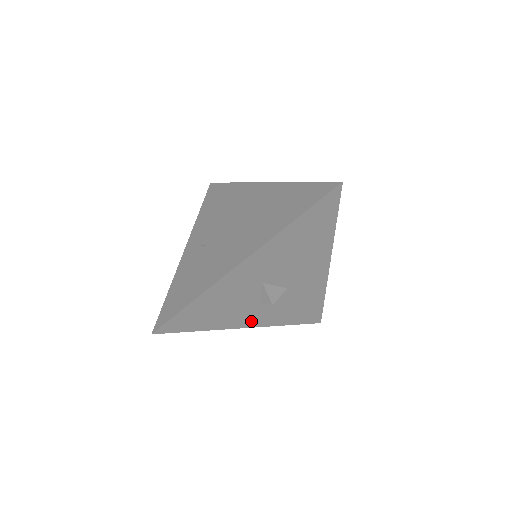
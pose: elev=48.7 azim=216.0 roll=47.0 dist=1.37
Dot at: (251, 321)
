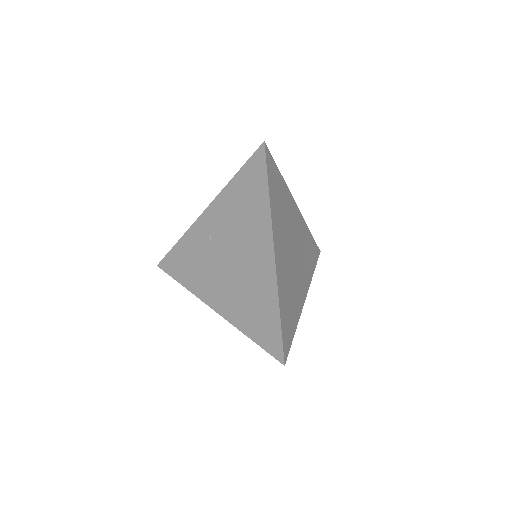
Dot at: occluded
